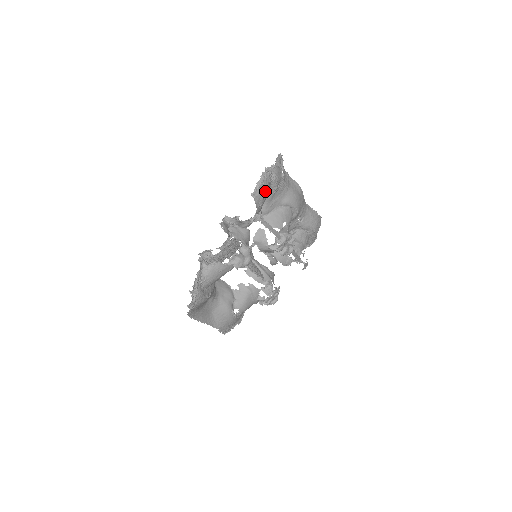
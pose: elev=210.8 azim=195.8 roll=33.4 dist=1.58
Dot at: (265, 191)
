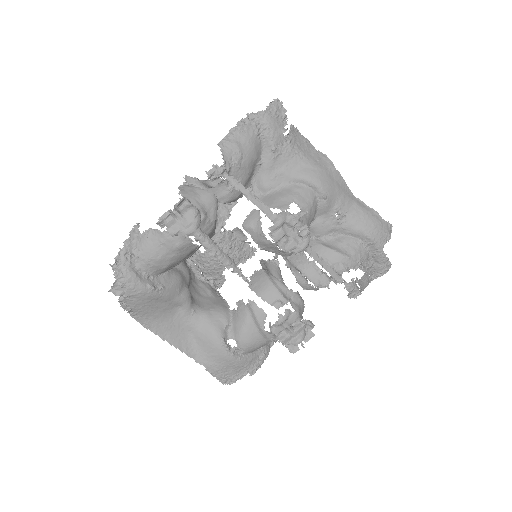
Dot at: (246, 144)
